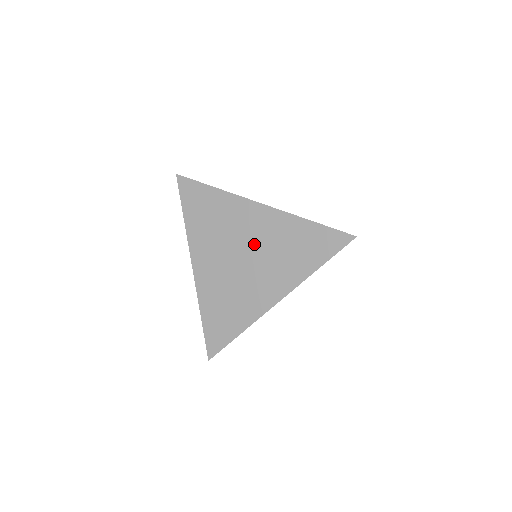
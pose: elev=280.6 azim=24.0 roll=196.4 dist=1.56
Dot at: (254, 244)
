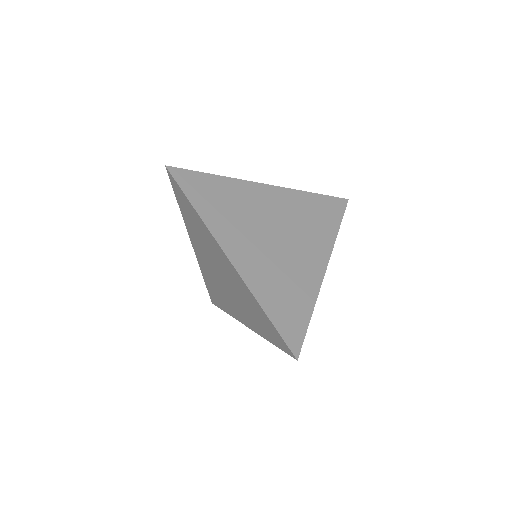
Dot at: (279, 220)
